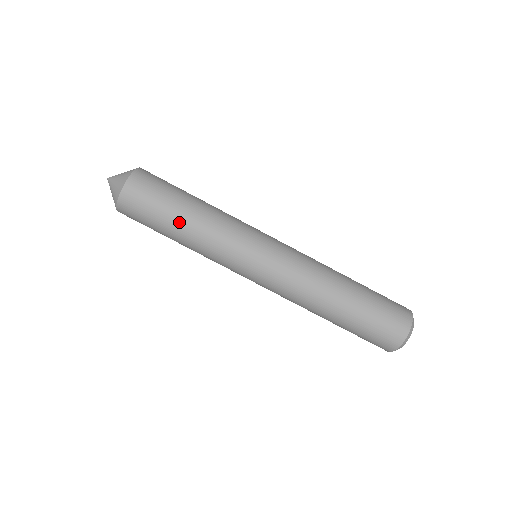
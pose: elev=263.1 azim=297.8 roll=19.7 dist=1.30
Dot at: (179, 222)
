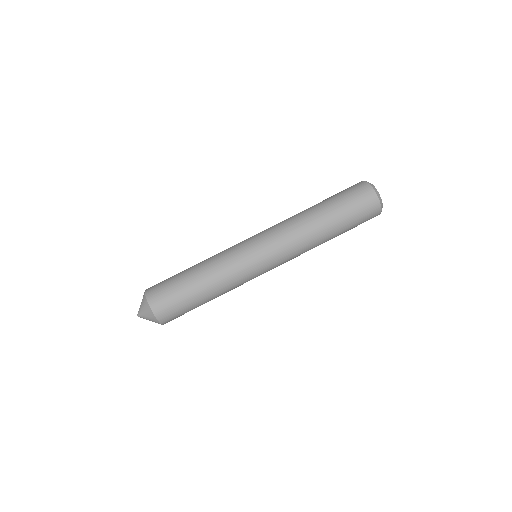
Dot at: (190, 271)
